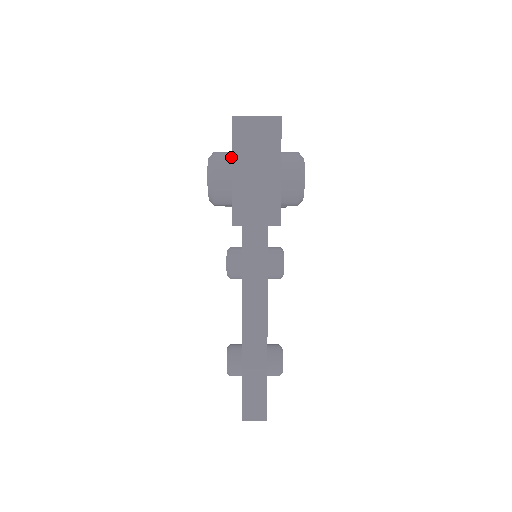
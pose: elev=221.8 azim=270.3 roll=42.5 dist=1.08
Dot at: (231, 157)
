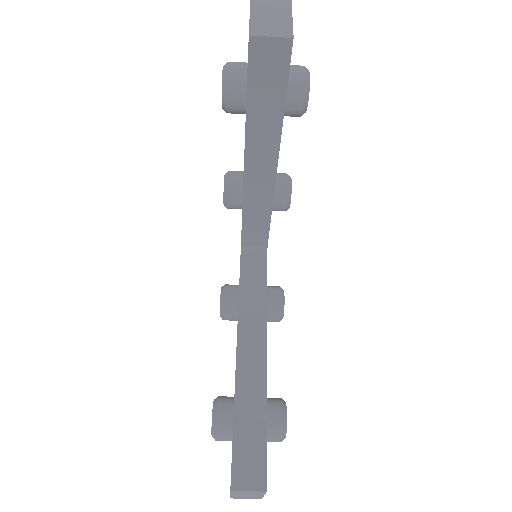
Dot at: occluded
